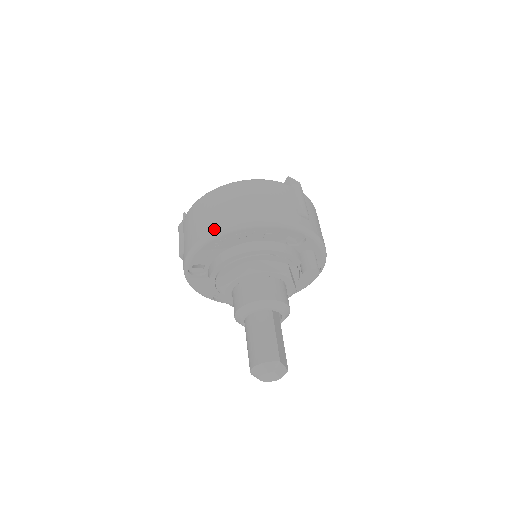
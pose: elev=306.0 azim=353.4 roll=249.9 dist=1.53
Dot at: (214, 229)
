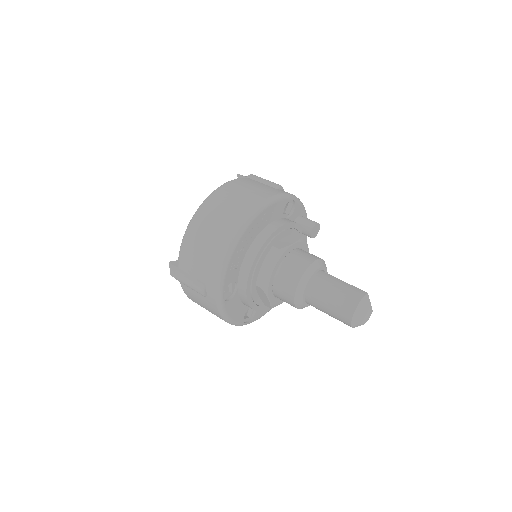
Dot at: (232, 234)
